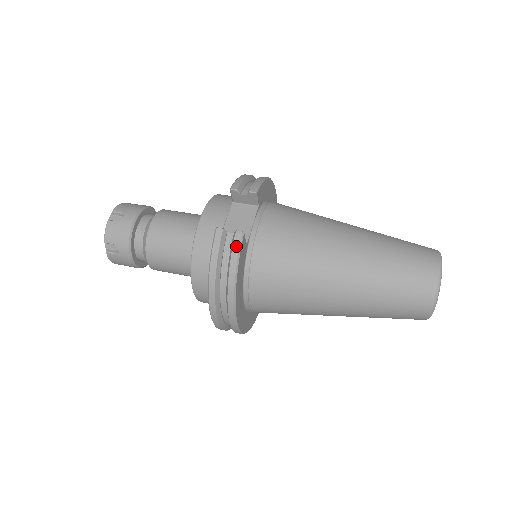
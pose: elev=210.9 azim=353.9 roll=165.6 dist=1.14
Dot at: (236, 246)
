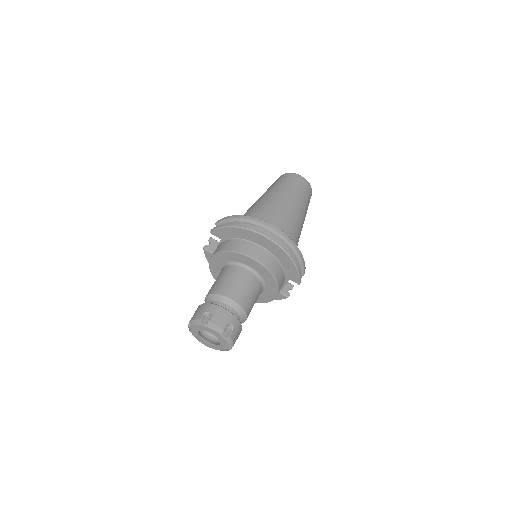
Dot at: (220, 220)
